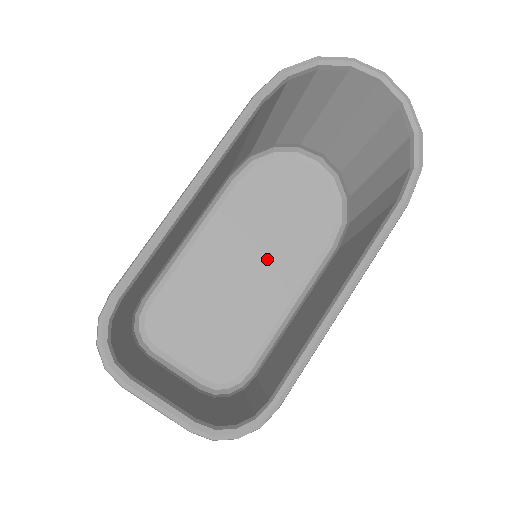
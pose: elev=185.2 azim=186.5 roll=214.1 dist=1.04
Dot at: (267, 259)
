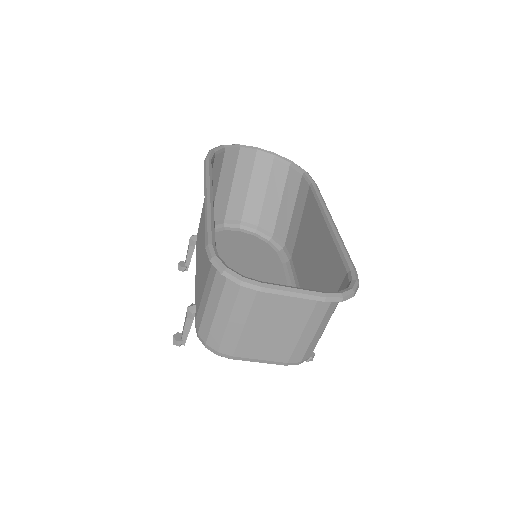
Dot at: occluded
